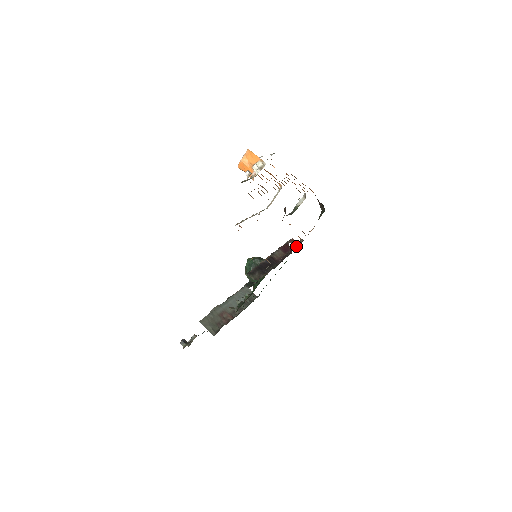
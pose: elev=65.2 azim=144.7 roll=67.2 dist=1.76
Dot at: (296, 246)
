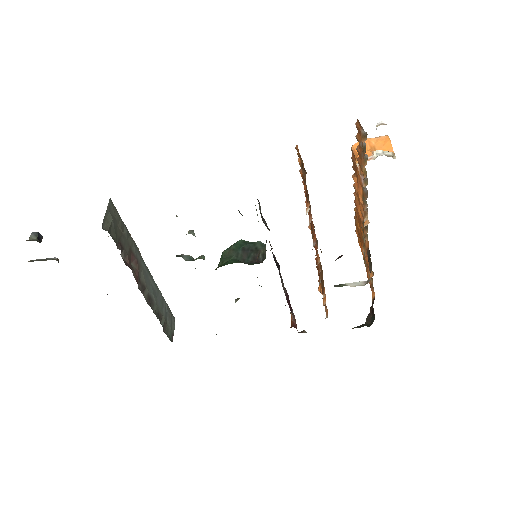
Dot at: (295, 327)
